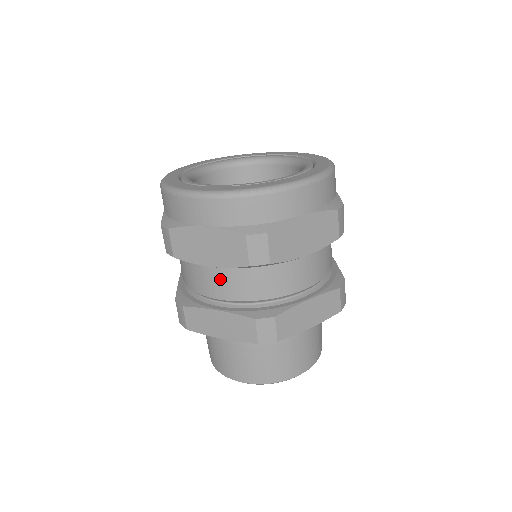
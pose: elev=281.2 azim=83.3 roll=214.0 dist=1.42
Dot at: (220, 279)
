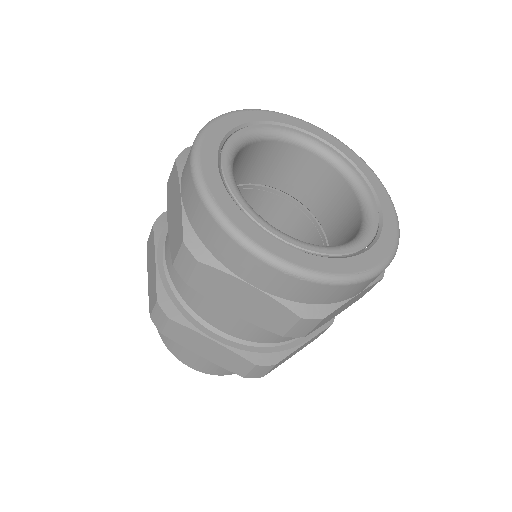
Dot at: occluded
